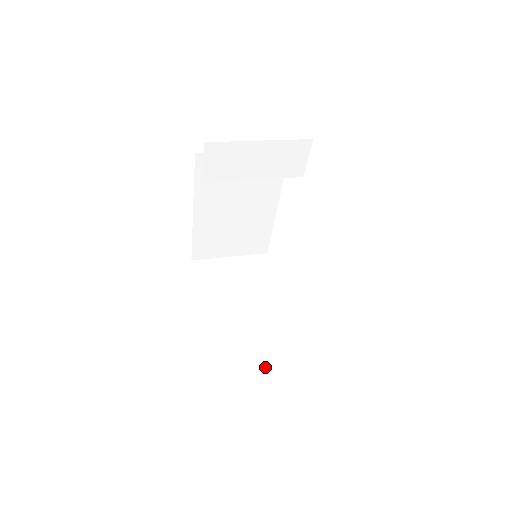
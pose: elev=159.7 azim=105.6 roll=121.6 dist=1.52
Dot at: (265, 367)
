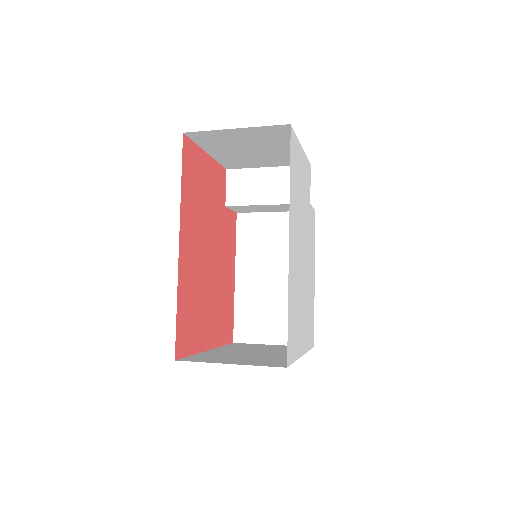
Dot at: (238, 363)
